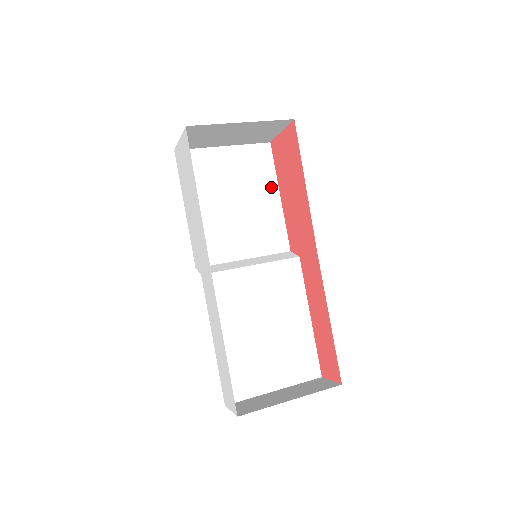
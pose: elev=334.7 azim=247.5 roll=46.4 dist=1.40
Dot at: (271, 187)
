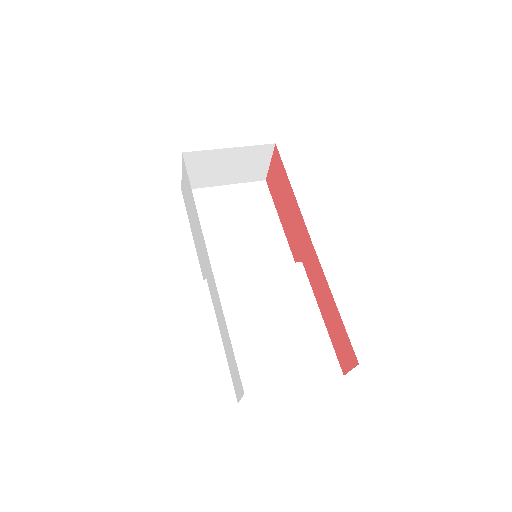
Dot at: (270, 213)
